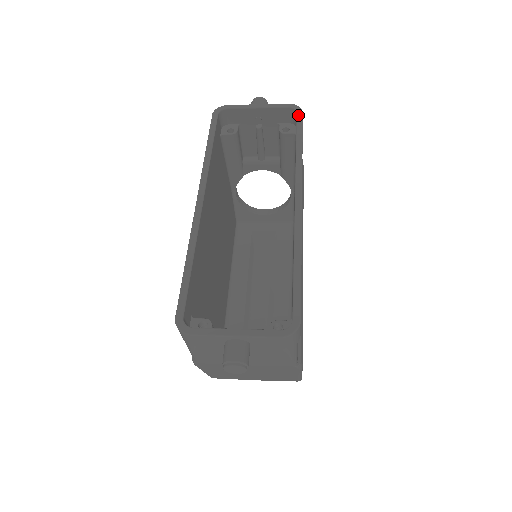
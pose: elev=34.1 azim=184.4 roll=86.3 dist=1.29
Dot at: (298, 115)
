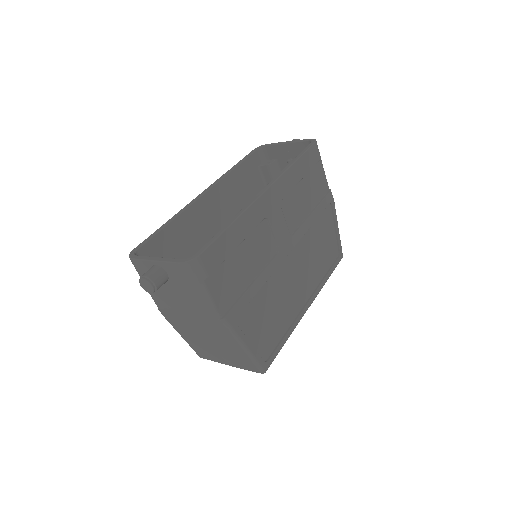
Dot at: (310, 144)
